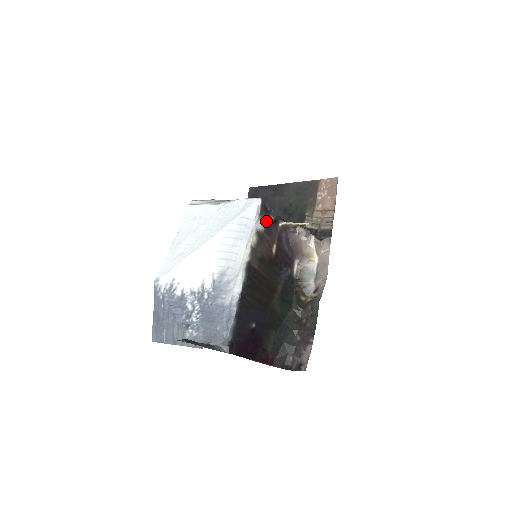
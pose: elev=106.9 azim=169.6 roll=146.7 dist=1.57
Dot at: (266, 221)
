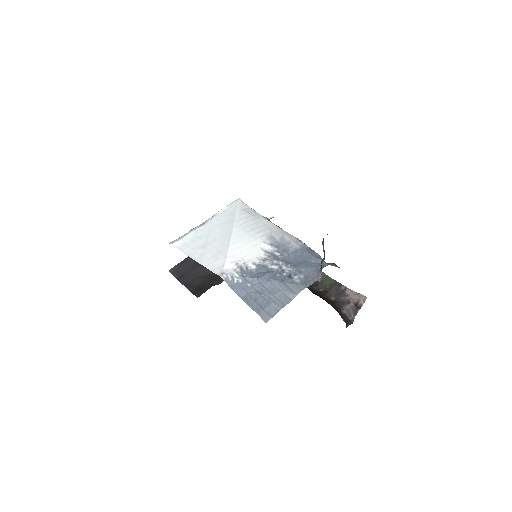
Dot at: occluded
